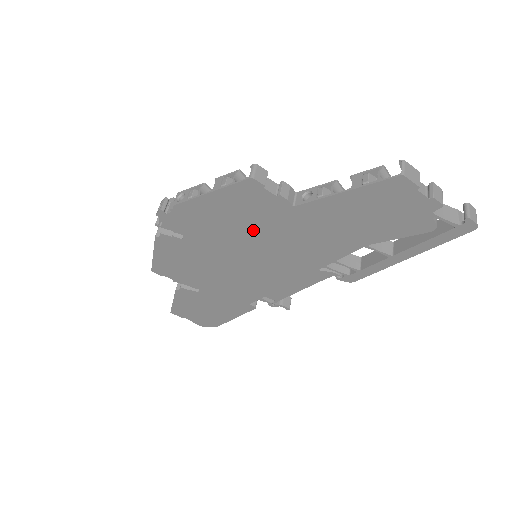
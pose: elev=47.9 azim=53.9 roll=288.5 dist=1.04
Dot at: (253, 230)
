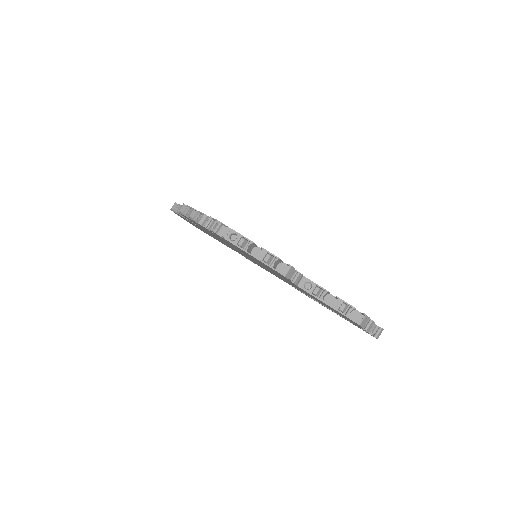
Dot at: (265, 266)
